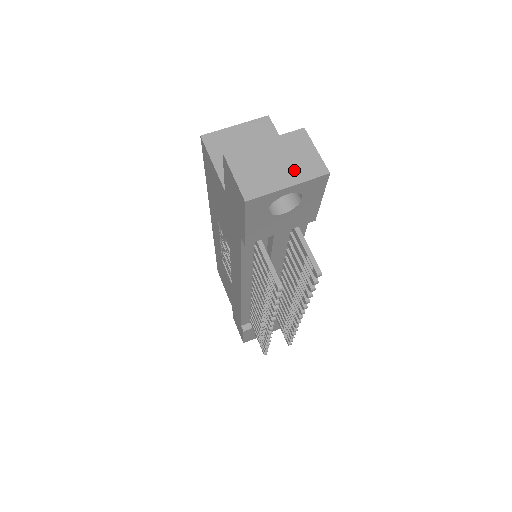
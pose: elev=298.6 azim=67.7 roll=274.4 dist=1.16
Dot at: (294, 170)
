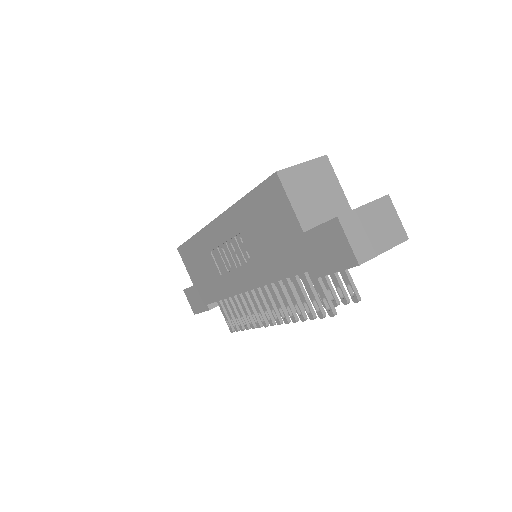
Dot at: (387, 236)
